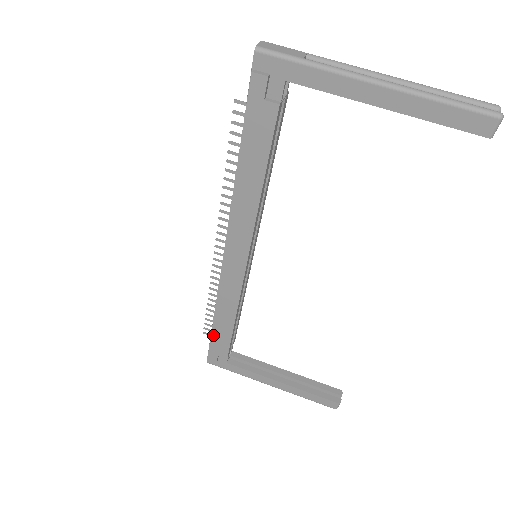
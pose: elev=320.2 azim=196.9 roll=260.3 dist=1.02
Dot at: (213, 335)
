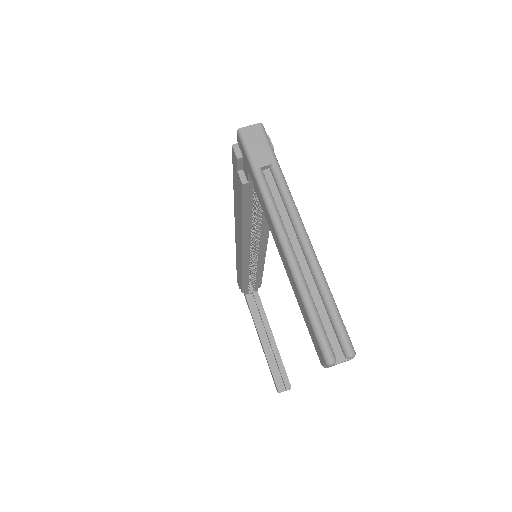
Dot at: (237, 272)
